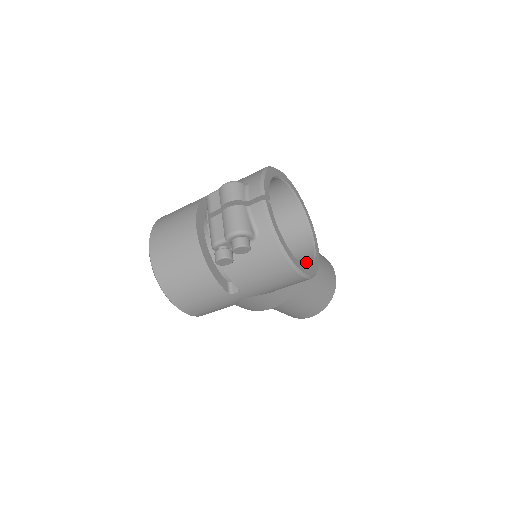
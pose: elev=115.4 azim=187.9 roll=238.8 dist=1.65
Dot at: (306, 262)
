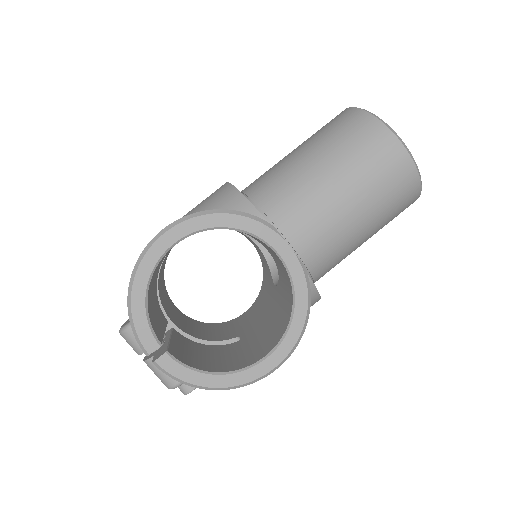
Dot at: (289, 302)
